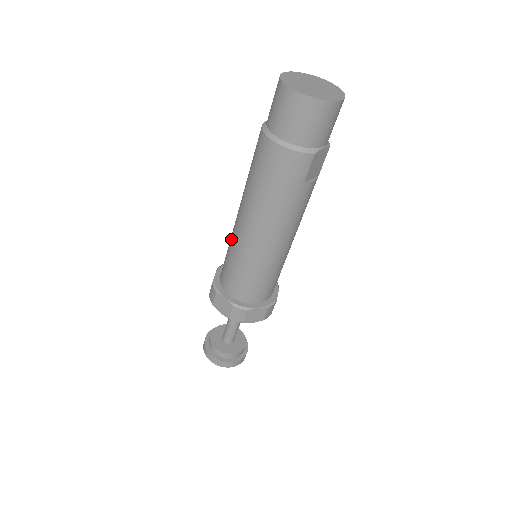
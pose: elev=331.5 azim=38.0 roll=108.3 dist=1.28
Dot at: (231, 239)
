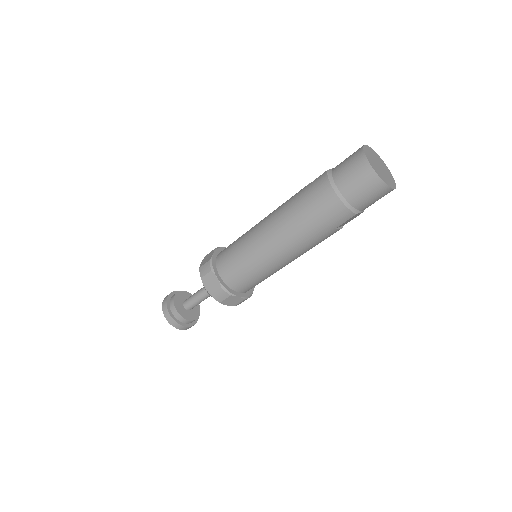
Dot at: (248, 236)
